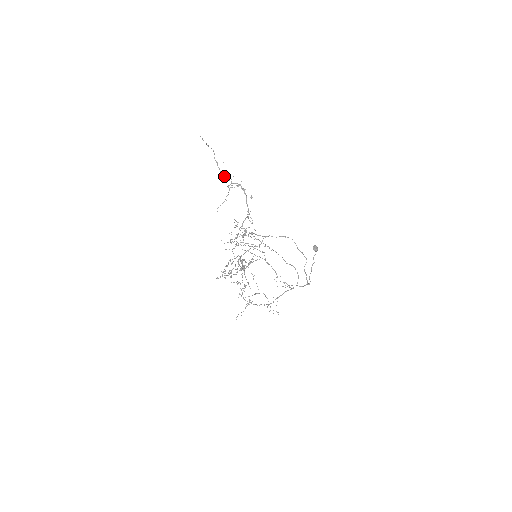
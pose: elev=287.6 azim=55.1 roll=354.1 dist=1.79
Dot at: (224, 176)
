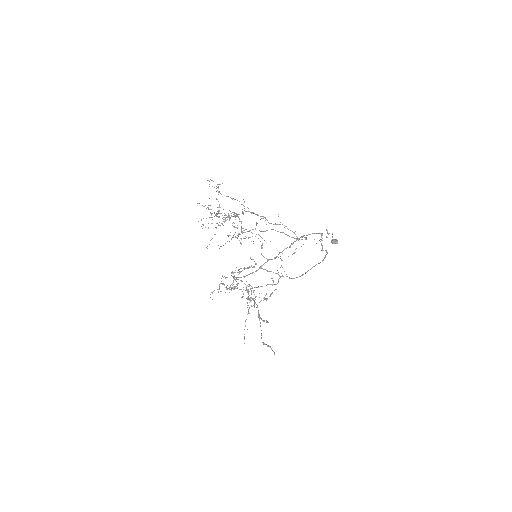
Dot at: (218, 217)
